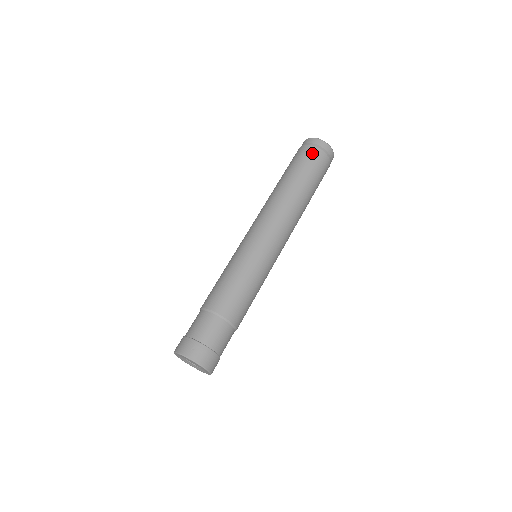
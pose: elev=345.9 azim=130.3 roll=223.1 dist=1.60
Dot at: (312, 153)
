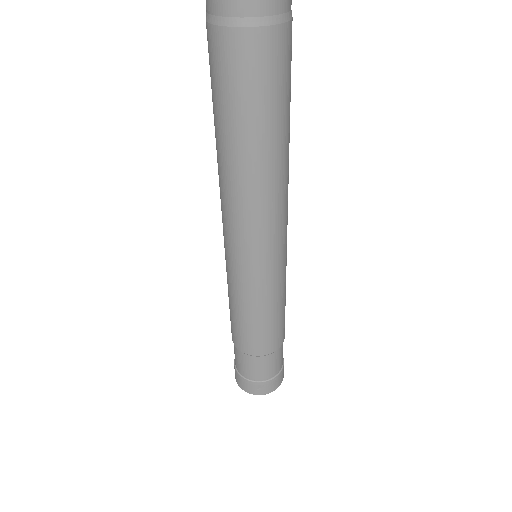
Dot at: (252, 52)
